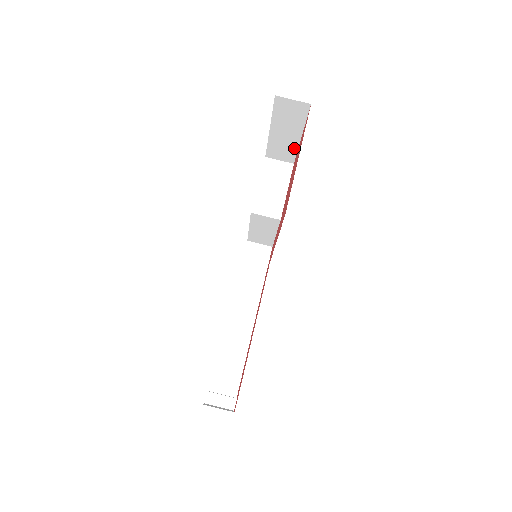
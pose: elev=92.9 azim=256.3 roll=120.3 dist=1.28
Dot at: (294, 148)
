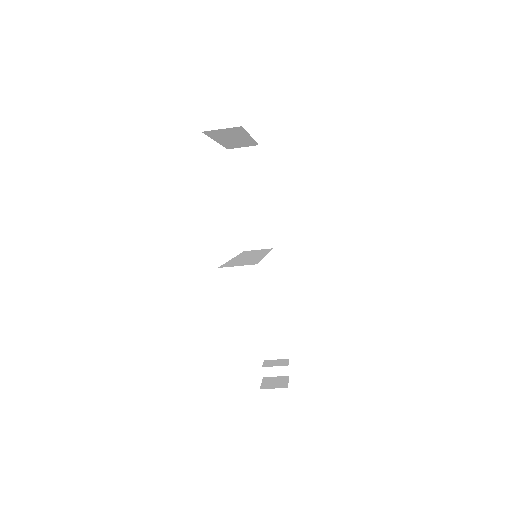
Dot at: (250, 141)
